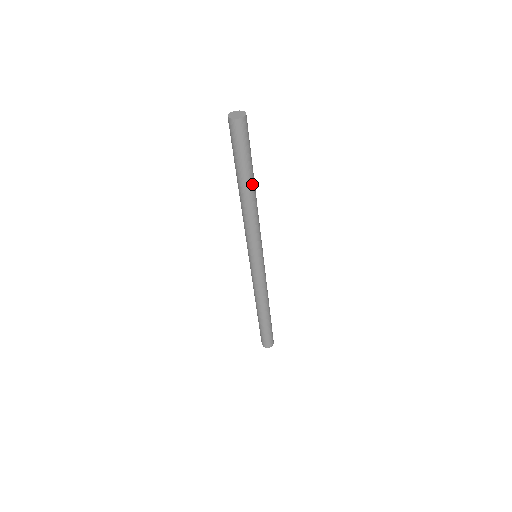
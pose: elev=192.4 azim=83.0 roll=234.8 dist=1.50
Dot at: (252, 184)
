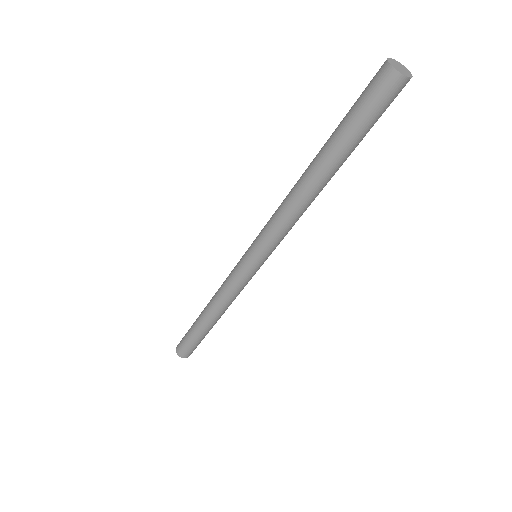
Dot at: (337, 170)
